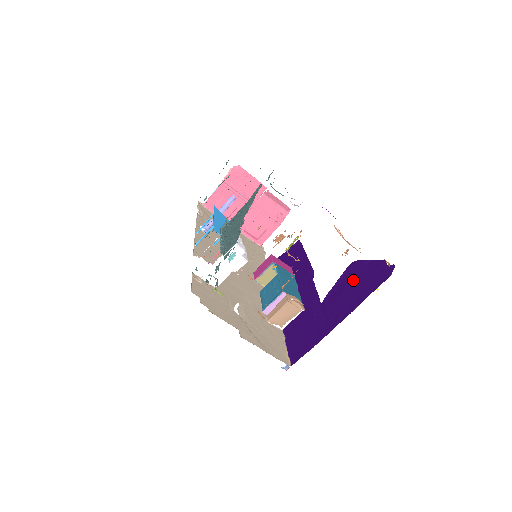
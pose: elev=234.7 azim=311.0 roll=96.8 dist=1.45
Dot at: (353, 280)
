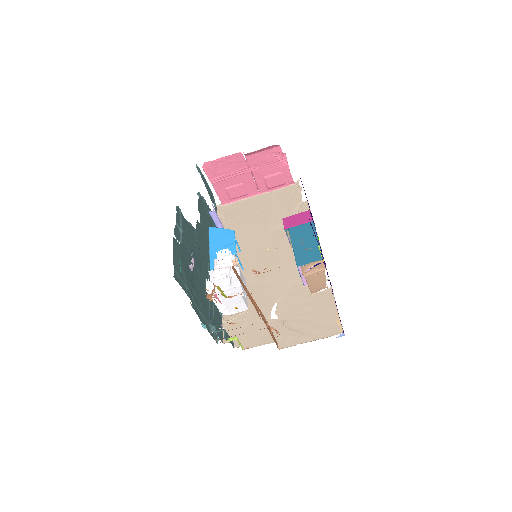
Dot at: occluded
